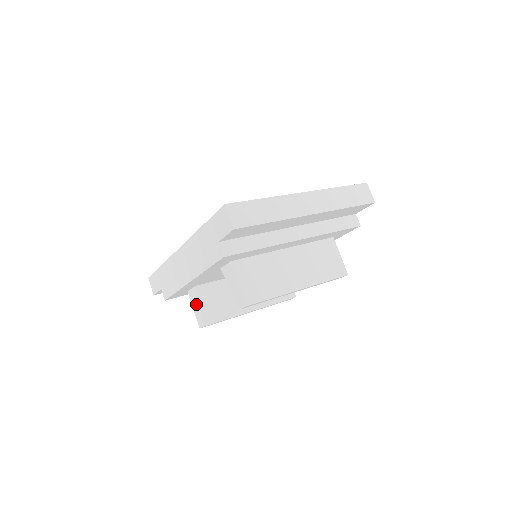
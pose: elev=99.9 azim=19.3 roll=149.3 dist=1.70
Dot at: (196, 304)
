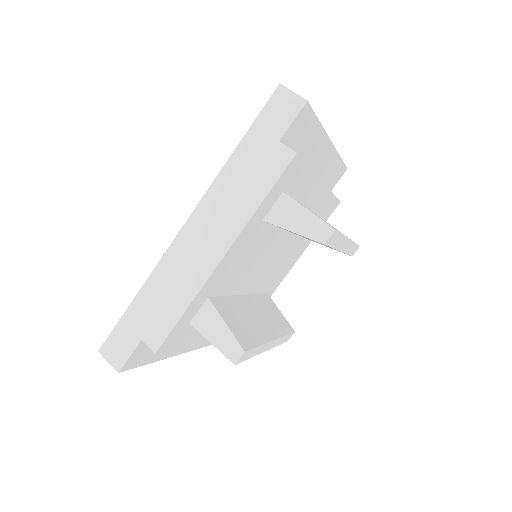
Dot at: (217, 327)
